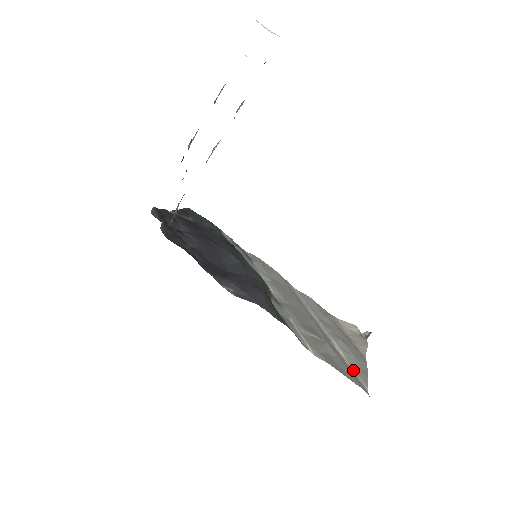
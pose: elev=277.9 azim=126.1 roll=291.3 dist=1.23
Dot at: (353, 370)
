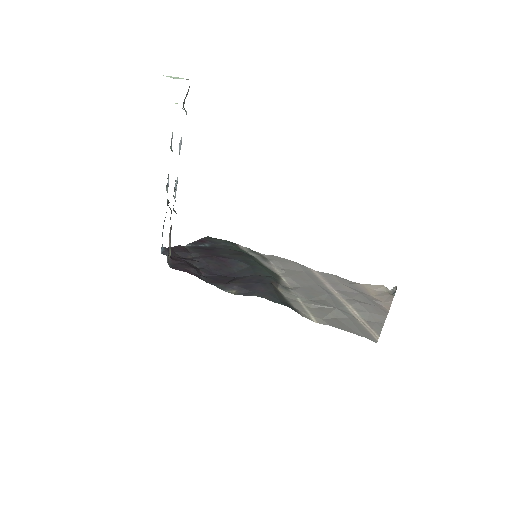
Dot at: (366, 325)
